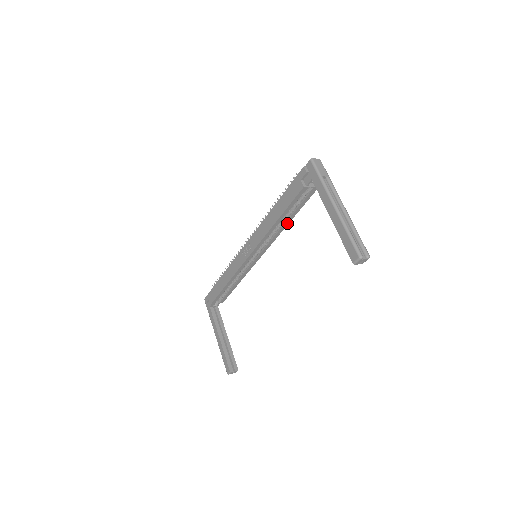
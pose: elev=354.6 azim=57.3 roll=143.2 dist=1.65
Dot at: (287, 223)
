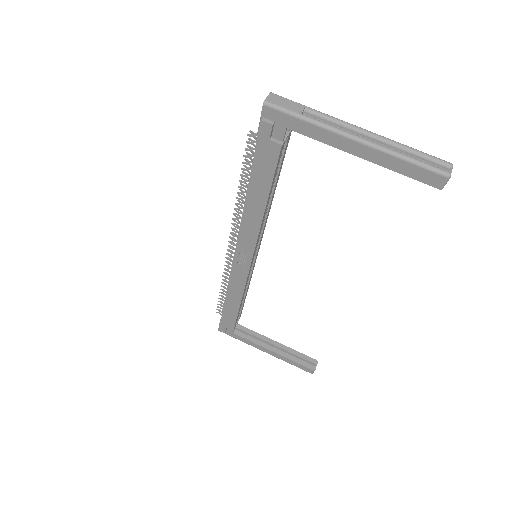
Dot at: (272, 197)
